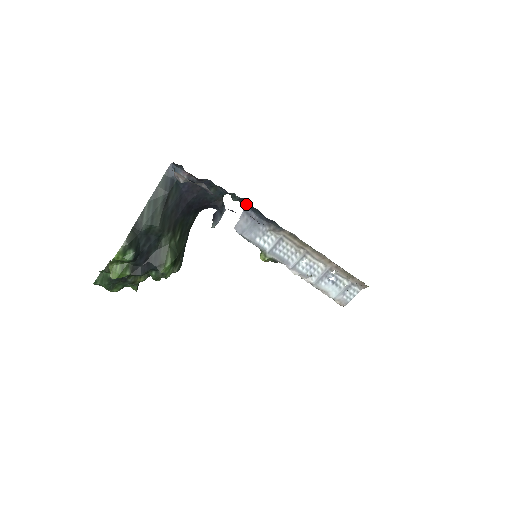
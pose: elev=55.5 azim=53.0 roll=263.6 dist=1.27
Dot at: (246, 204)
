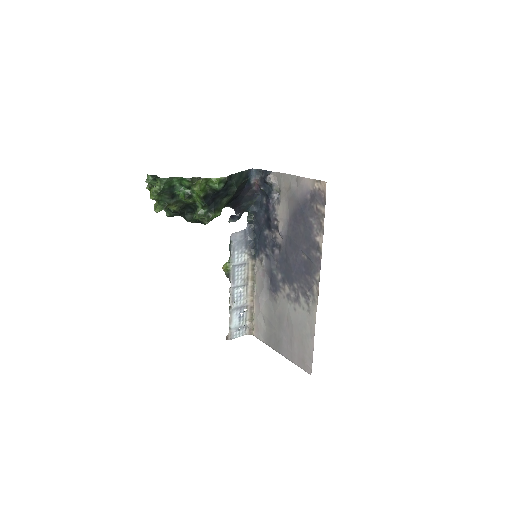
Dot at: (250, 227)
